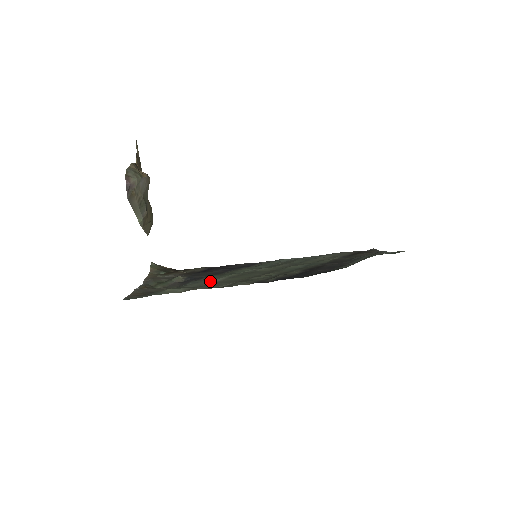
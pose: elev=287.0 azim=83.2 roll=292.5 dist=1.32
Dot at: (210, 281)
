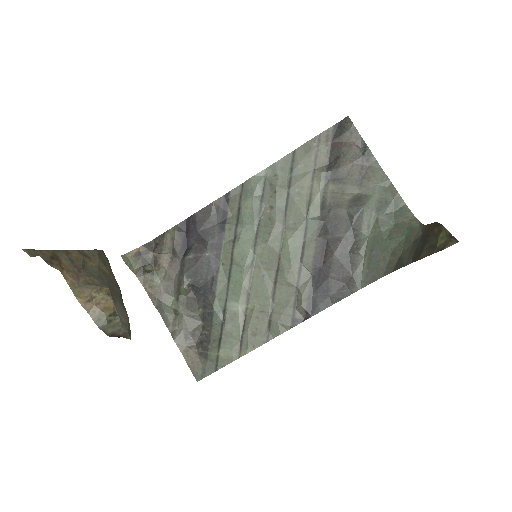
Dot at: (237, 313)
